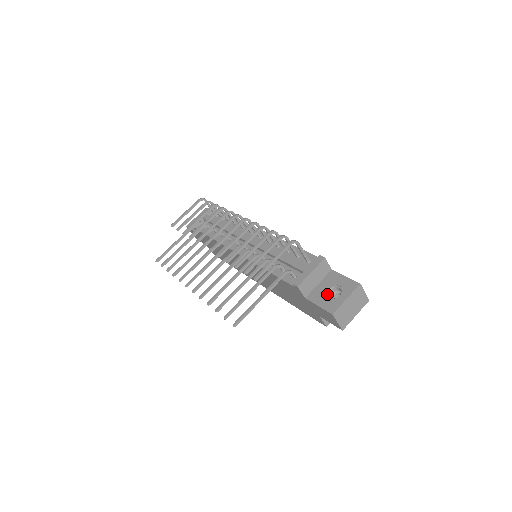
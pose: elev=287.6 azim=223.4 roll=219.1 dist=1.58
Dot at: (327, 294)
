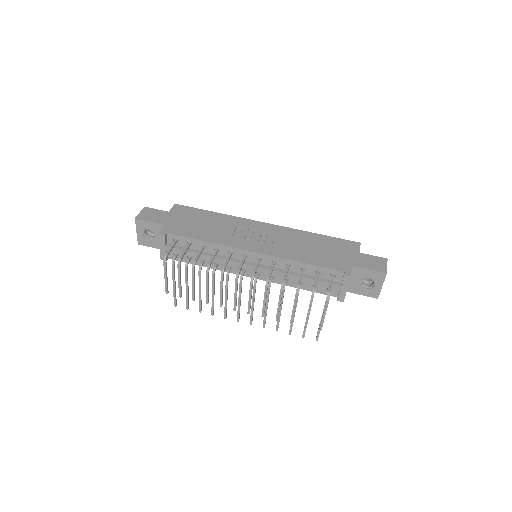
Dot at: (362, 285)
